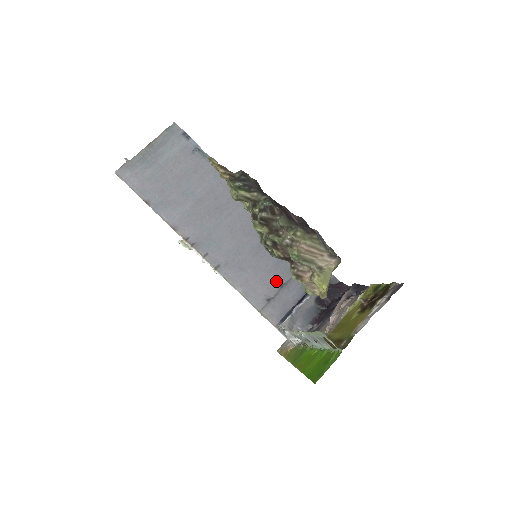
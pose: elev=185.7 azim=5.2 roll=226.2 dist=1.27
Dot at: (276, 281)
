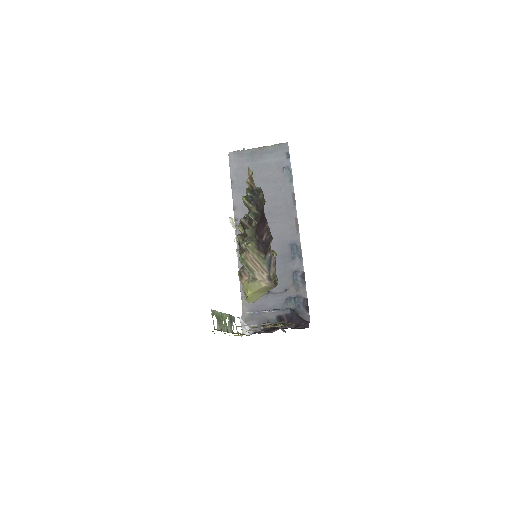
Dot at: occluded
